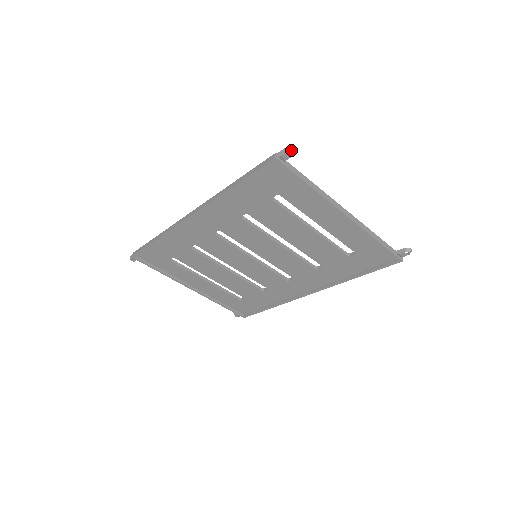
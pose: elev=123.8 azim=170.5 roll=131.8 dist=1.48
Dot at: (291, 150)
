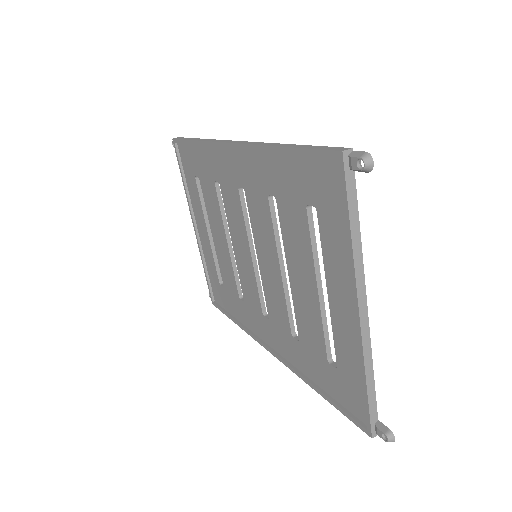
Dot at: (369, 161)
